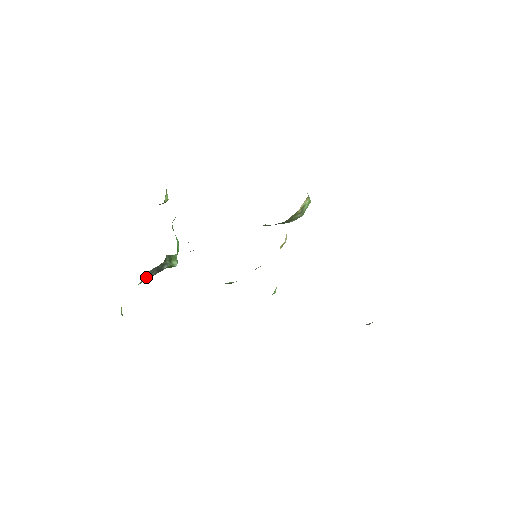
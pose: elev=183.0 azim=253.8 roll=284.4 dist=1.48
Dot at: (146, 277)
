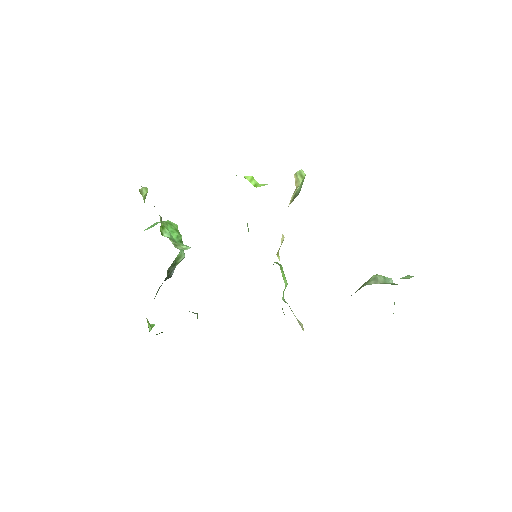
Dot at: occluded
